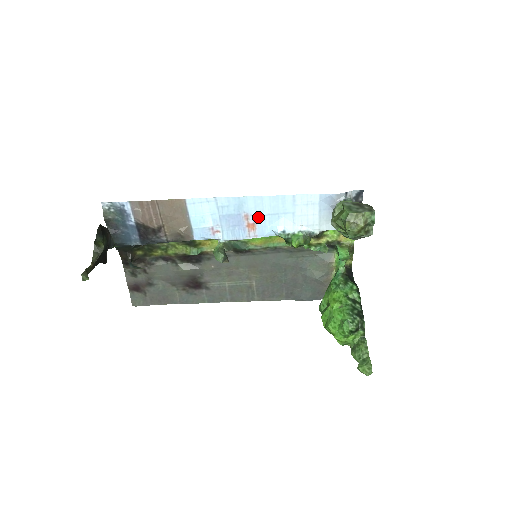
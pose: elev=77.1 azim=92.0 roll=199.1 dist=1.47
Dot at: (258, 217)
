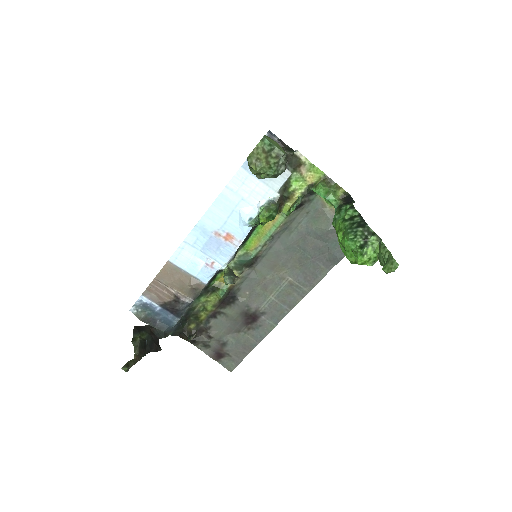
Dot at: (224, 226)
